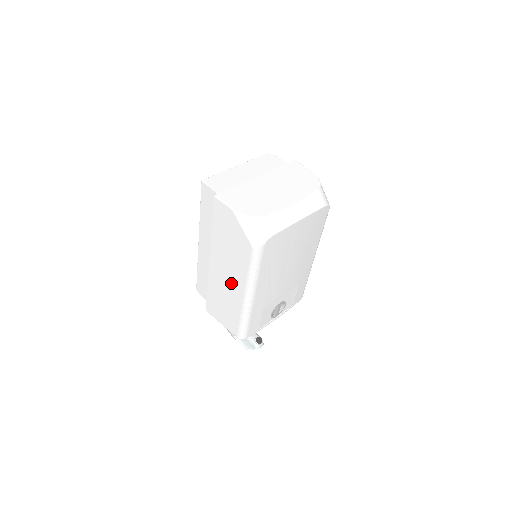
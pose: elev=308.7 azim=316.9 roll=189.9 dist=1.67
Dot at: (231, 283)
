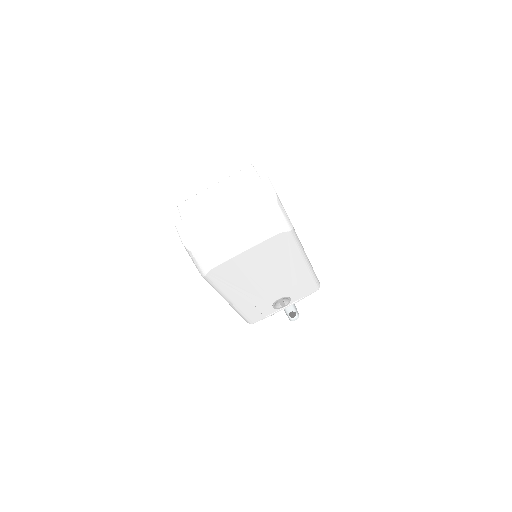
Dot at: occluded
